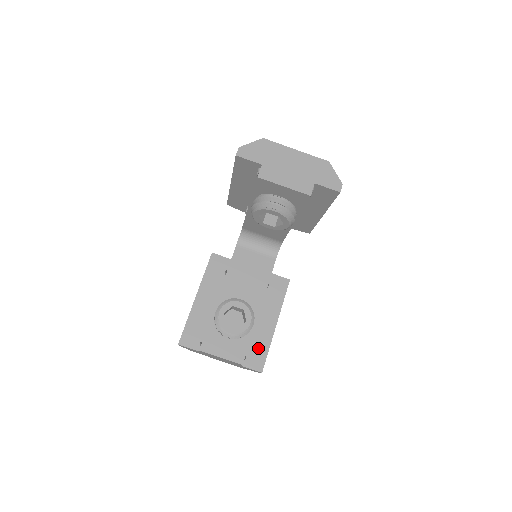
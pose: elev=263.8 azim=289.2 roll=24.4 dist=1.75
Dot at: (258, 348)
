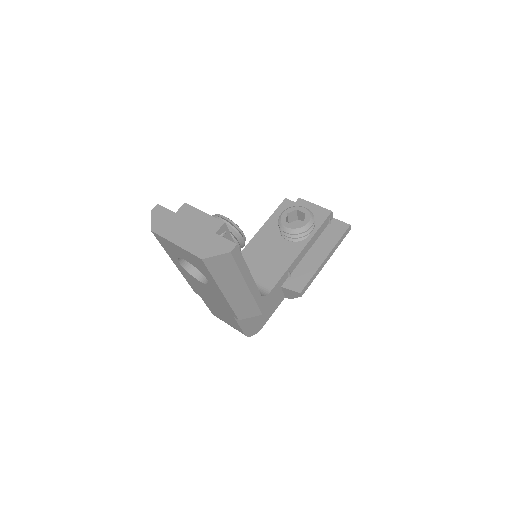
Dot at: occluded
